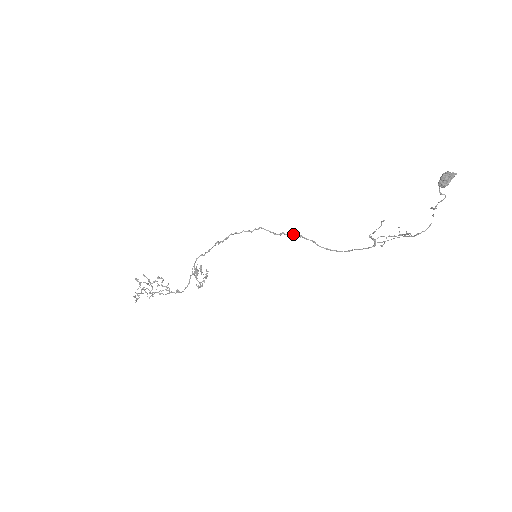
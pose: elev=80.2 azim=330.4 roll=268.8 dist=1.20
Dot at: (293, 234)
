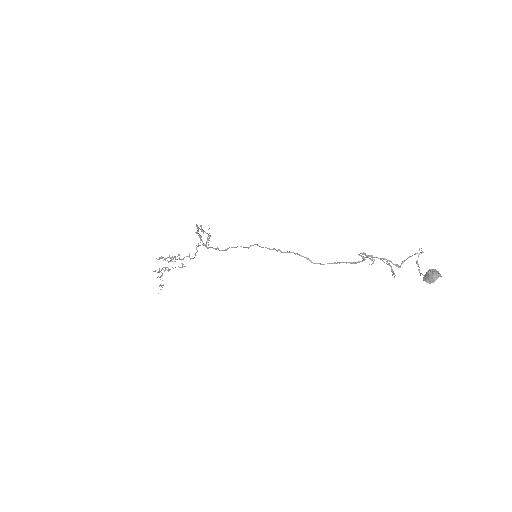
Dot at: (288, 252)
